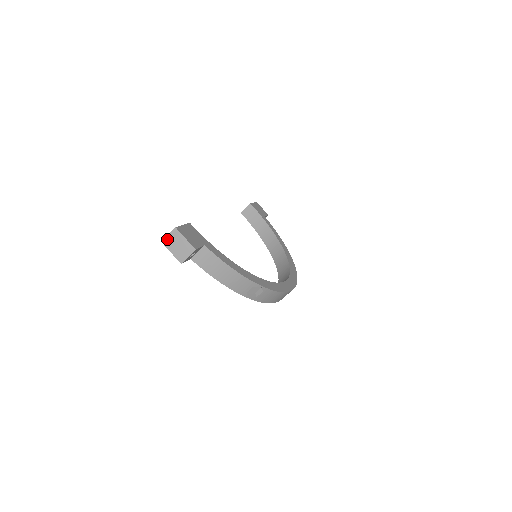
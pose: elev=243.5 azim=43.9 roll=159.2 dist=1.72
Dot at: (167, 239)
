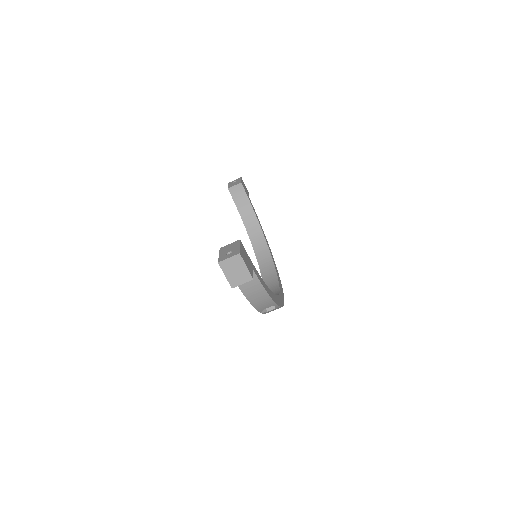
Dot at: (226, 262)
